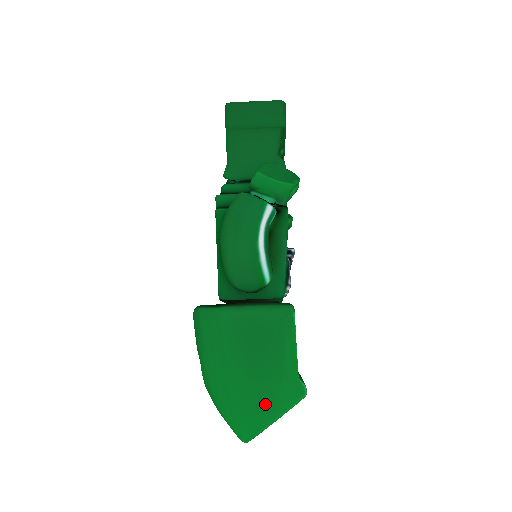
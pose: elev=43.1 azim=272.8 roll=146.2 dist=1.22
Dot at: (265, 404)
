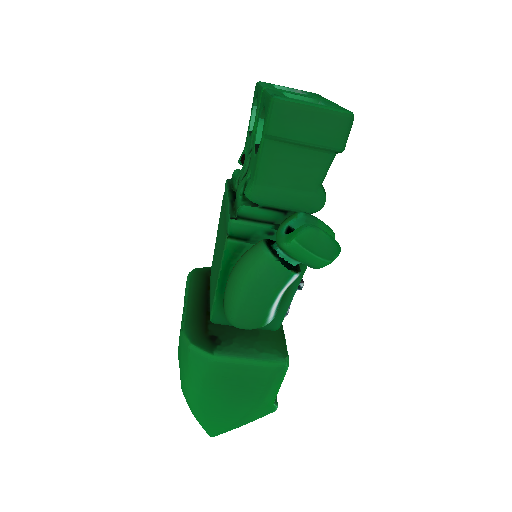
Dot at: (238, 420)
